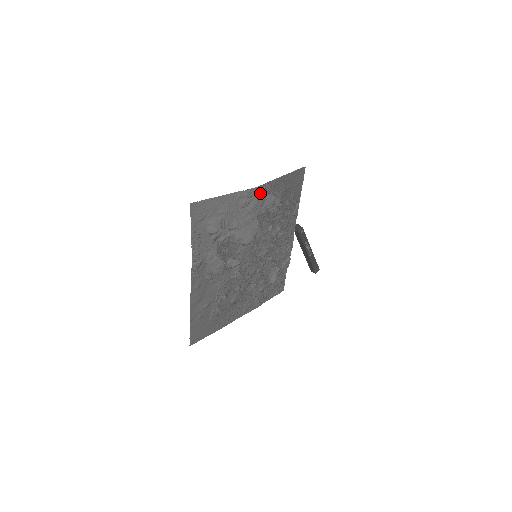
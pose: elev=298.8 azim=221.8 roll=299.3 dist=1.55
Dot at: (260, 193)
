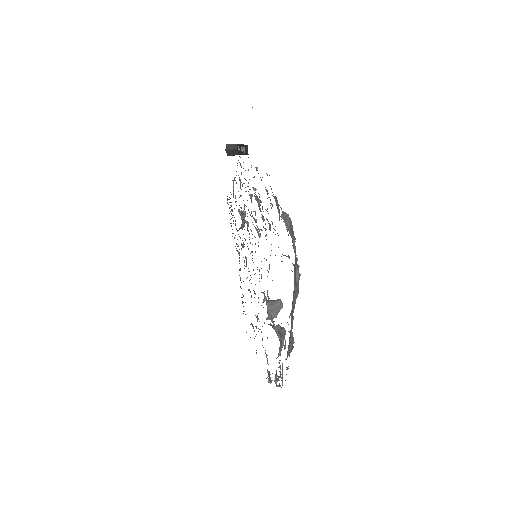
Dot at: occluded
